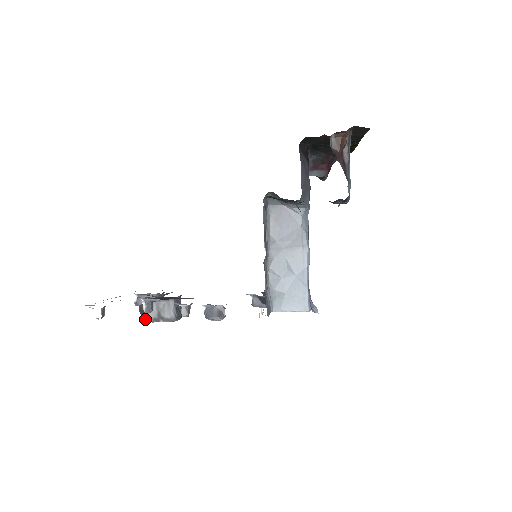
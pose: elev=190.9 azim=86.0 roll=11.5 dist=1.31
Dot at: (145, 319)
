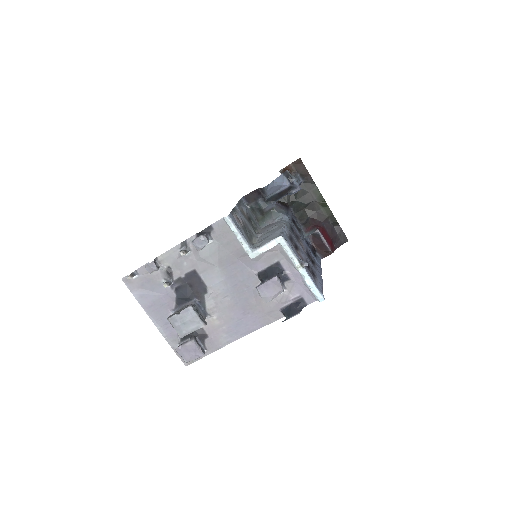
Dot at: (170, 316)
